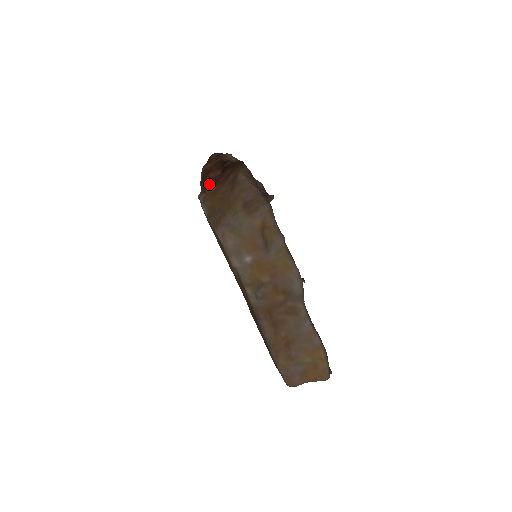
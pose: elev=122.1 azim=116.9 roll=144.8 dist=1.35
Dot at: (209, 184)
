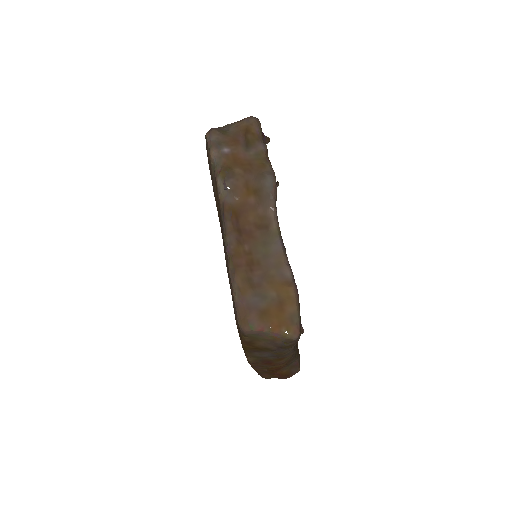
Dot at: occluded
